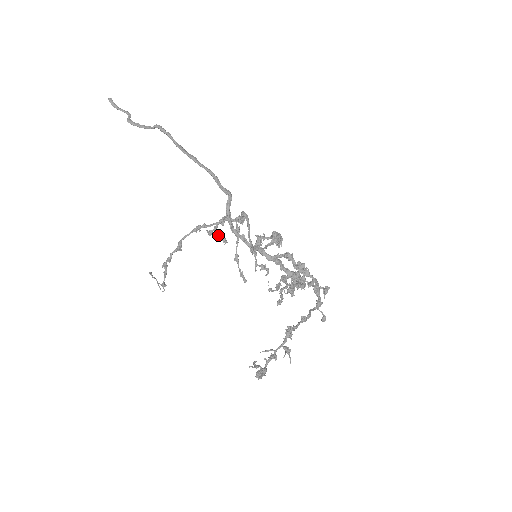
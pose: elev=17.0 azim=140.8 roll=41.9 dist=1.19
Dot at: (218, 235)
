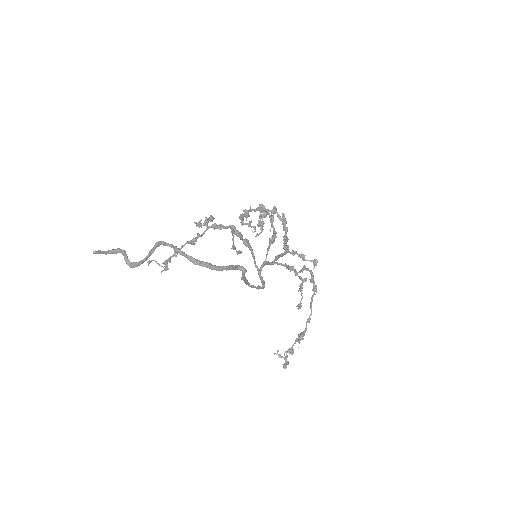
Dot at: occluded
